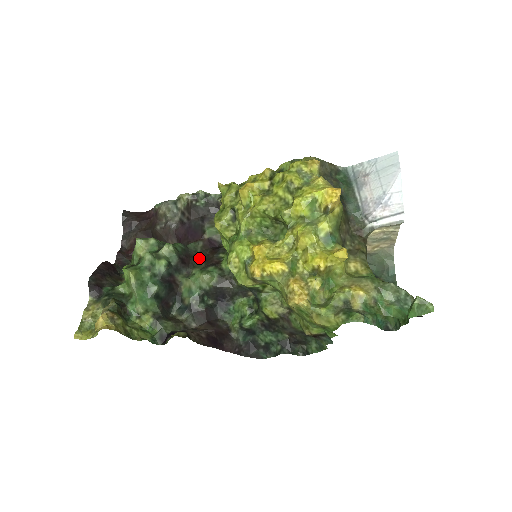
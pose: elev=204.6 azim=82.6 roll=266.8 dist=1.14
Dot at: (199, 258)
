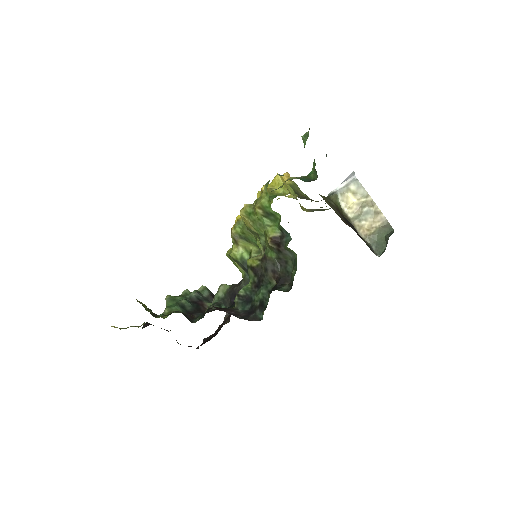
Dot at: occluded
